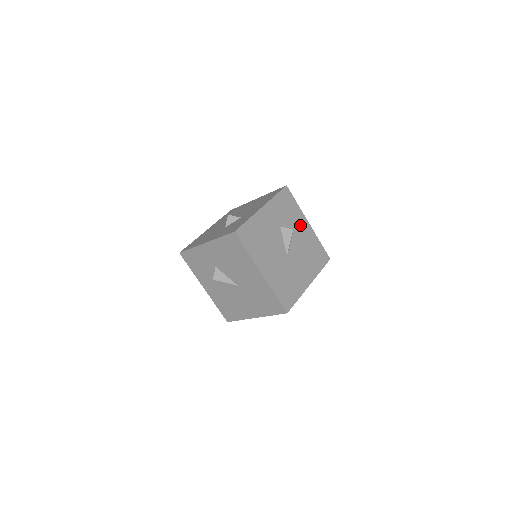
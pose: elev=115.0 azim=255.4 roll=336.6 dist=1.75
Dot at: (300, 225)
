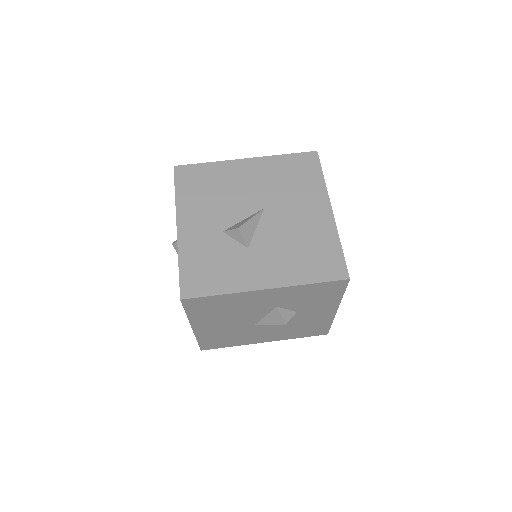
Dot at: (317, 310)
